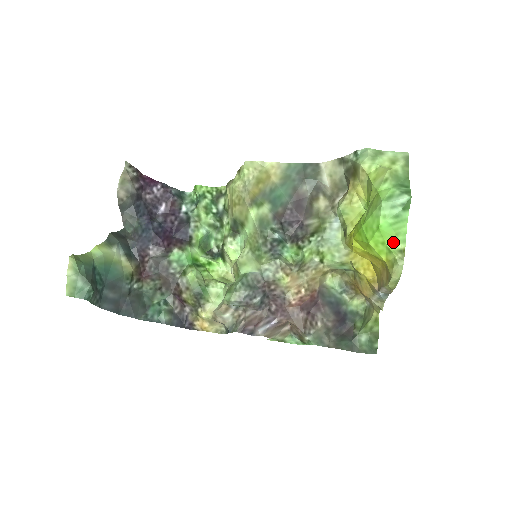
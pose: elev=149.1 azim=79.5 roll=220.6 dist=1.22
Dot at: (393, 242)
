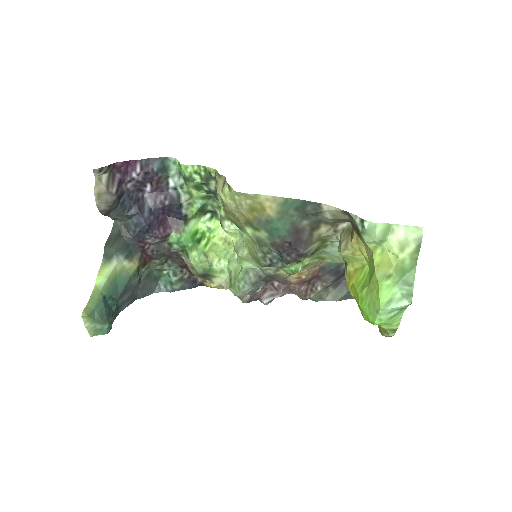
Dot at: (387, 326)
